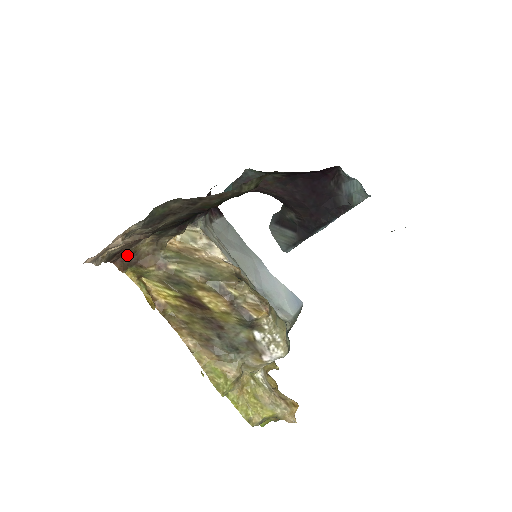
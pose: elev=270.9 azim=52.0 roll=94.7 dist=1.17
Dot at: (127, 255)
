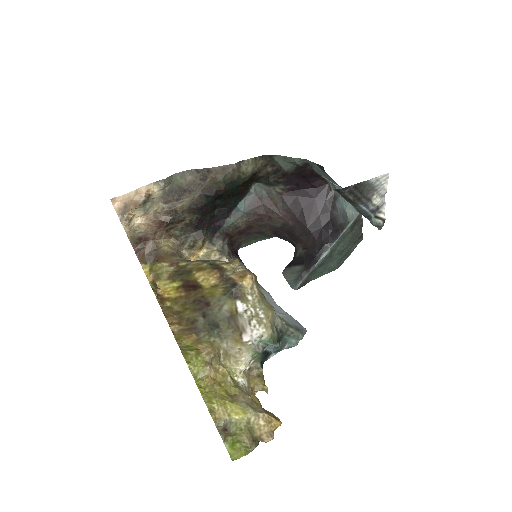
Dot at: (150, 248)
